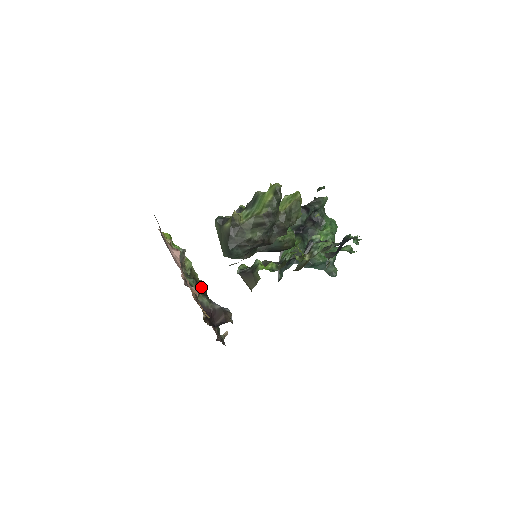
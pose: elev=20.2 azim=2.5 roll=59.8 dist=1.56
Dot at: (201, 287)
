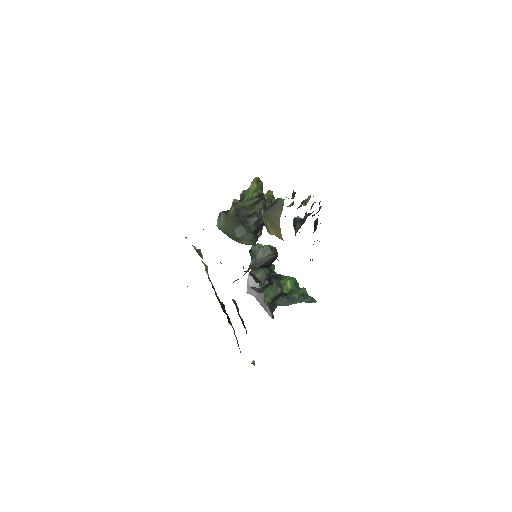
Dot at: (219, 299)
